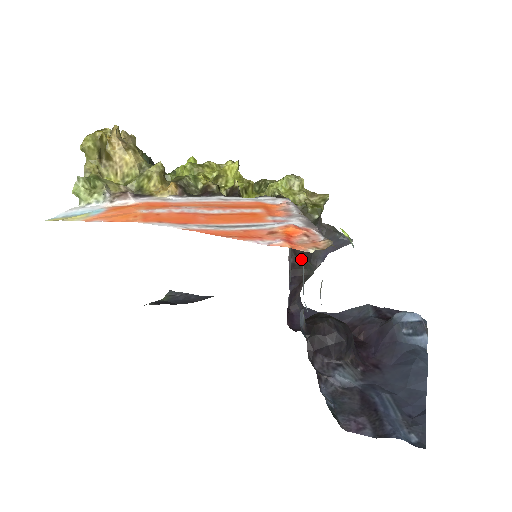
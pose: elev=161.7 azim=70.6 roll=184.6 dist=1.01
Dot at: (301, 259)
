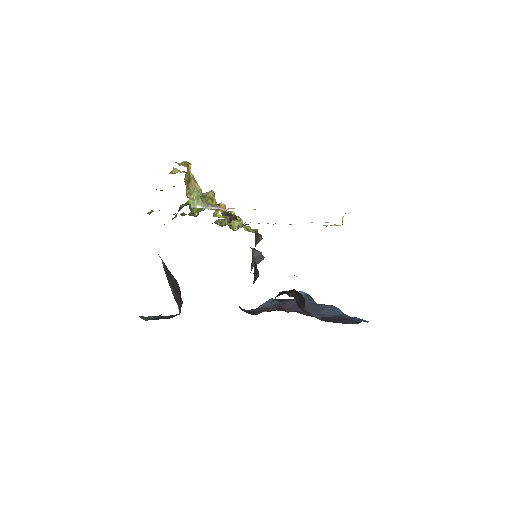
Dot at: (256, 265)
